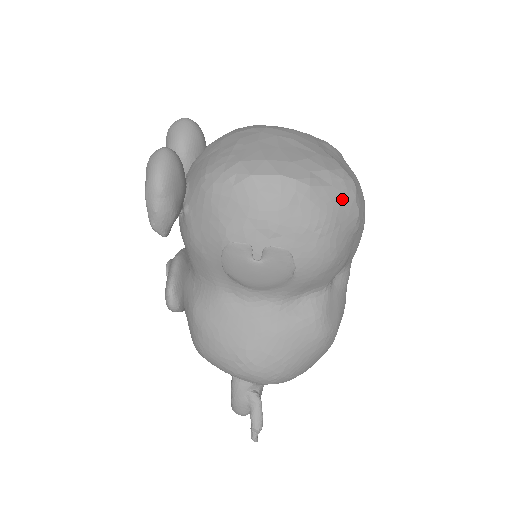
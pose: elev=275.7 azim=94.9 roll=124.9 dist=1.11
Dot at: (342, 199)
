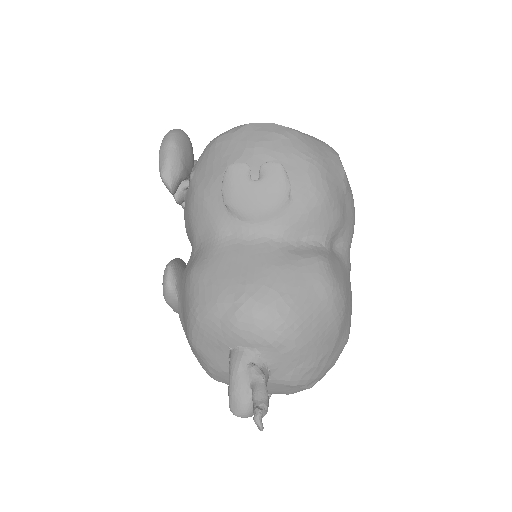
Dot at: (327, 151)
